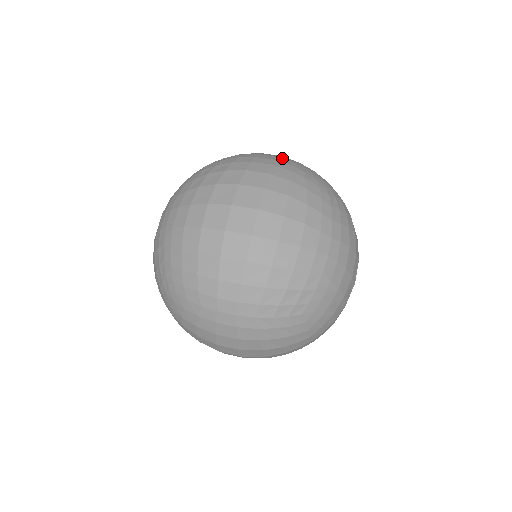
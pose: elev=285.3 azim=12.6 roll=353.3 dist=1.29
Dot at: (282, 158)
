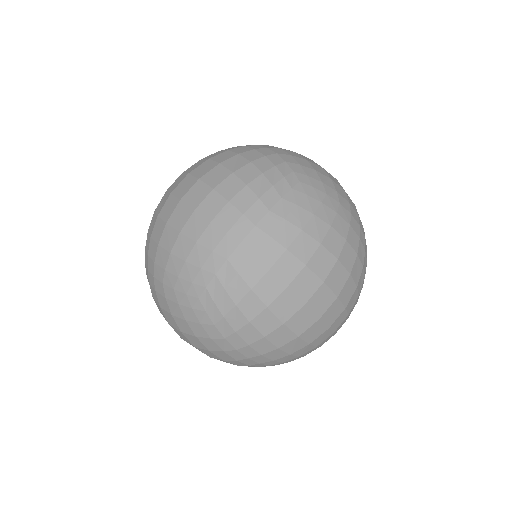
Dot at: occluded
